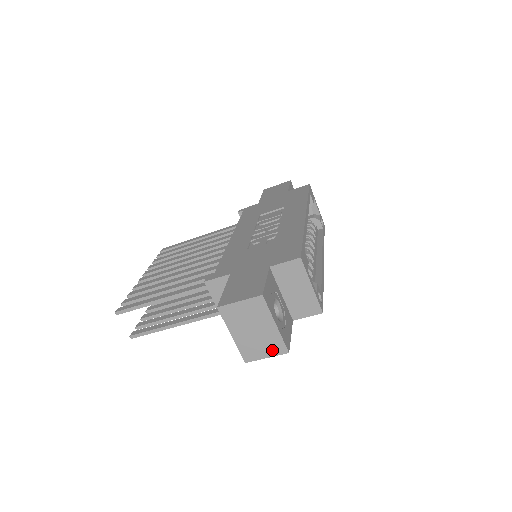
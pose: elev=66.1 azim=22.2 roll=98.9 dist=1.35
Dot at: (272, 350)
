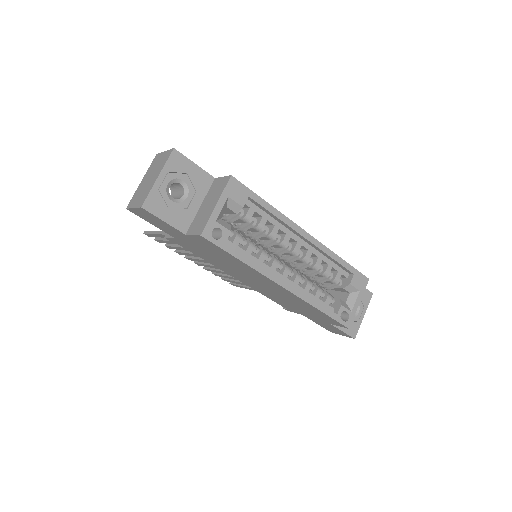
Dot at: (140, 201)
